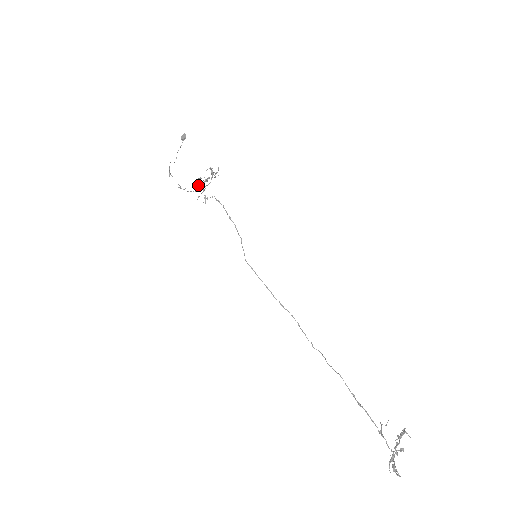
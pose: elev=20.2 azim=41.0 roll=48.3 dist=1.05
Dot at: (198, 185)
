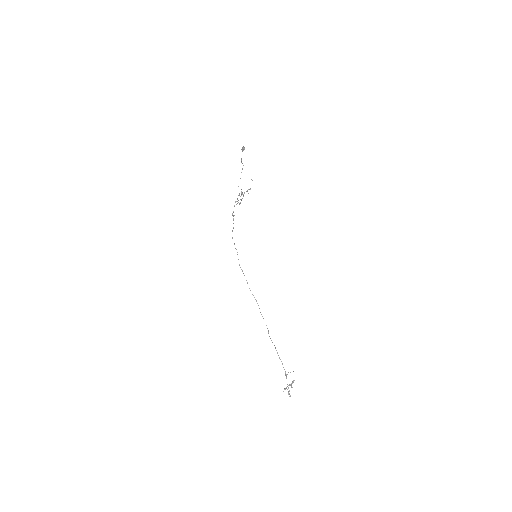
Dot at: (237, 198)
